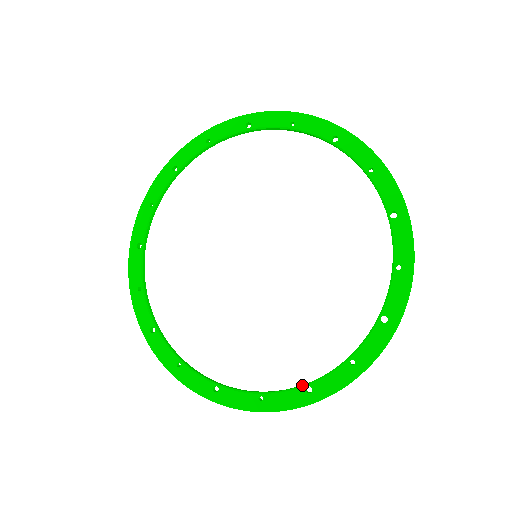
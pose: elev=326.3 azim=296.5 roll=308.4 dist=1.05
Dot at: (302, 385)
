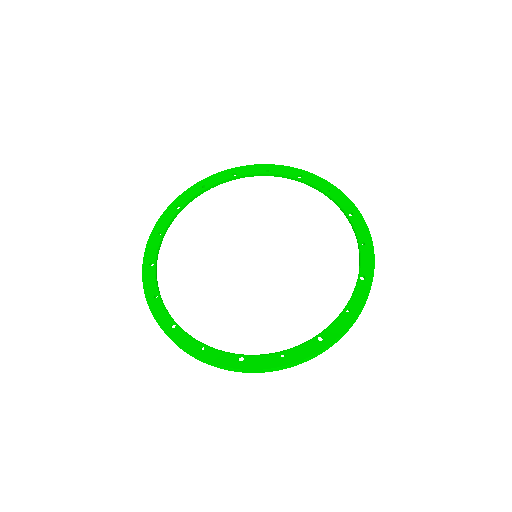
Dot at: (314, 337)
